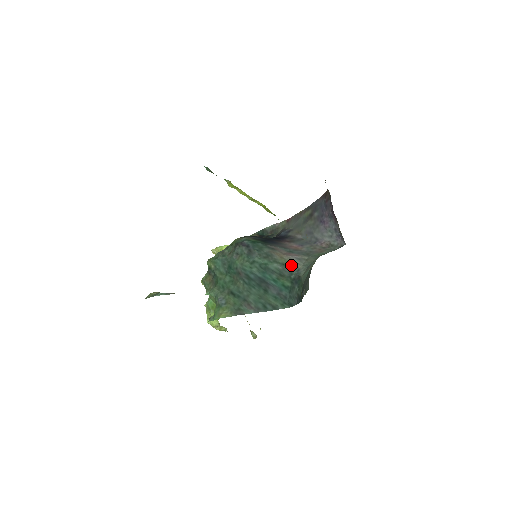
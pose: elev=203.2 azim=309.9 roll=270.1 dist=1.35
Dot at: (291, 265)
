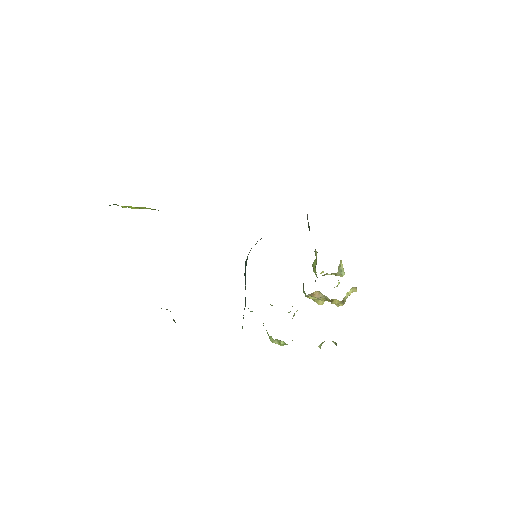
Dot at: occluded
